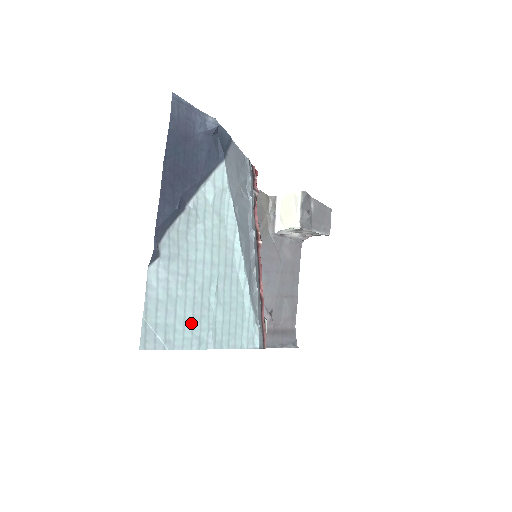
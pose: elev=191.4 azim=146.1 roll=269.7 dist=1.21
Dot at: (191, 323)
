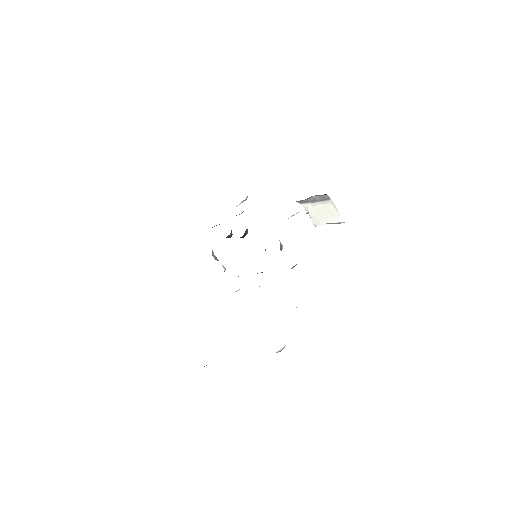
Dot at: occluded
